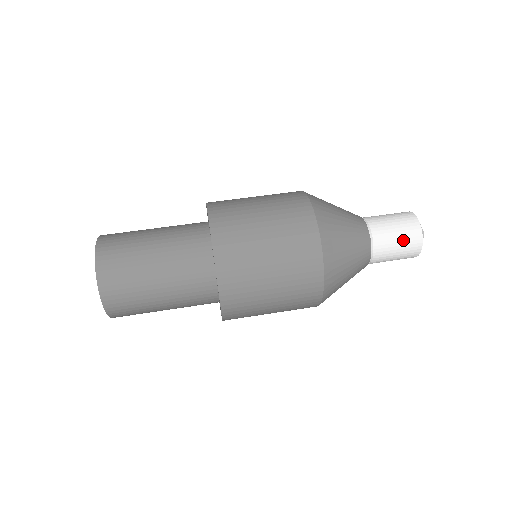
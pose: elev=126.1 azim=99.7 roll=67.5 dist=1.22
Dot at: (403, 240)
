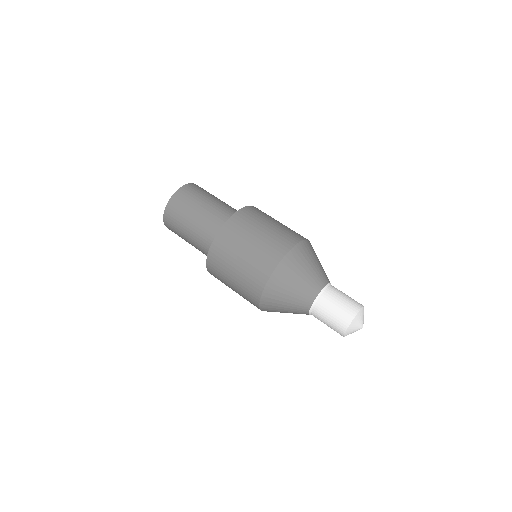
Dot at: (333, 321)
